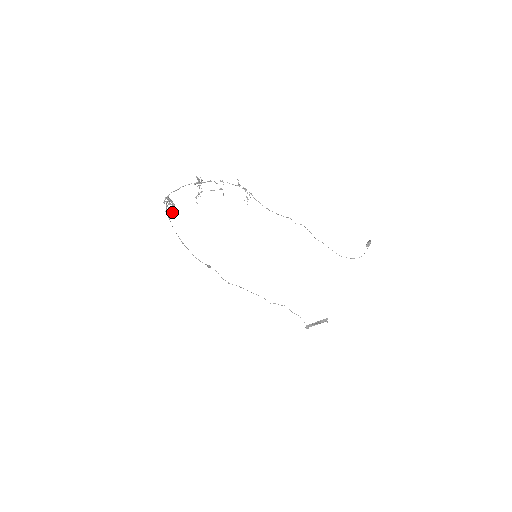
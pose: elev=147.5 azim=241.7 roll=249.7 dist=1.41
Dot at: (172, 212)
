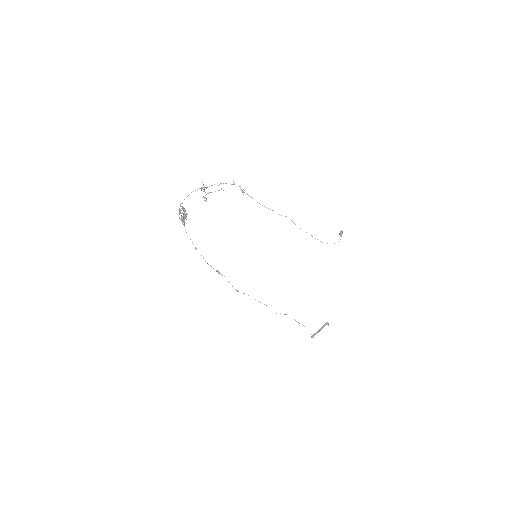
Dot at: (186, 217)
